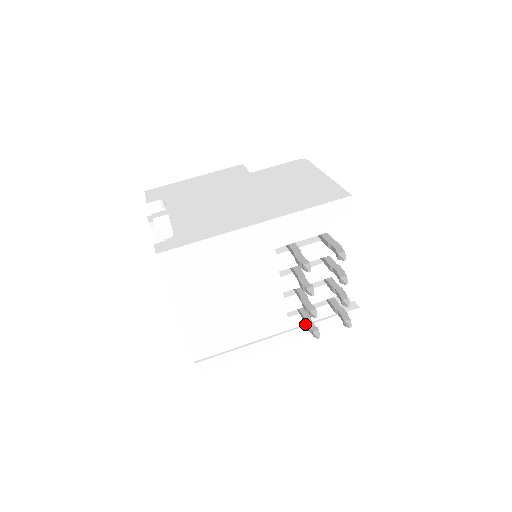
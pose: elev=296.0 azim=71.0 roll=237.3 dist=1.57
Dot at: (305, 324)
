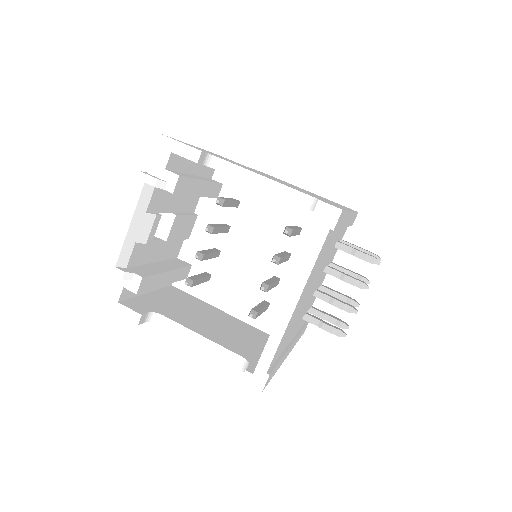
Dot at: (323, 326)
